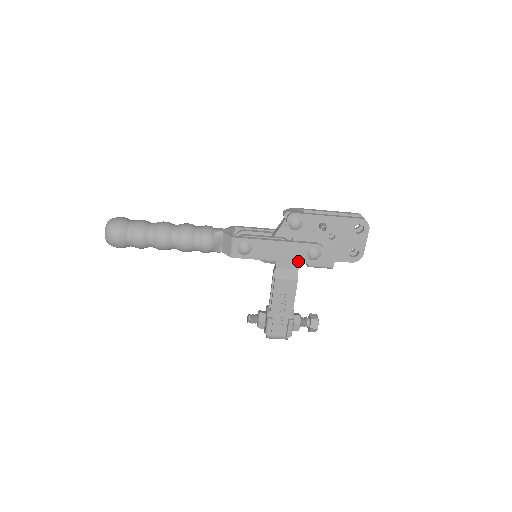
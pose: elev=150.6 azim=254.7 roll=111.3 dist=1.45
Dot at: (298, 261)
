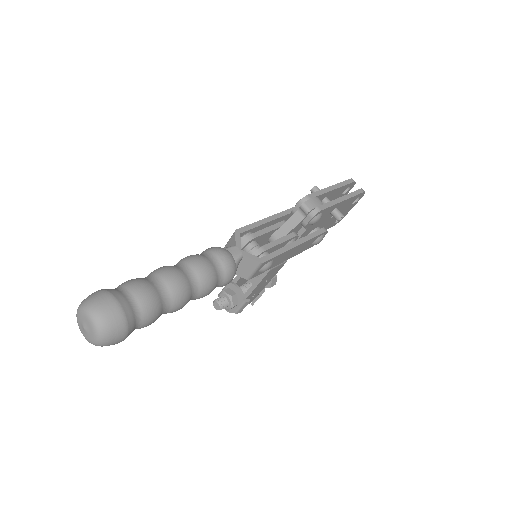
Dot at: (302, 251)
